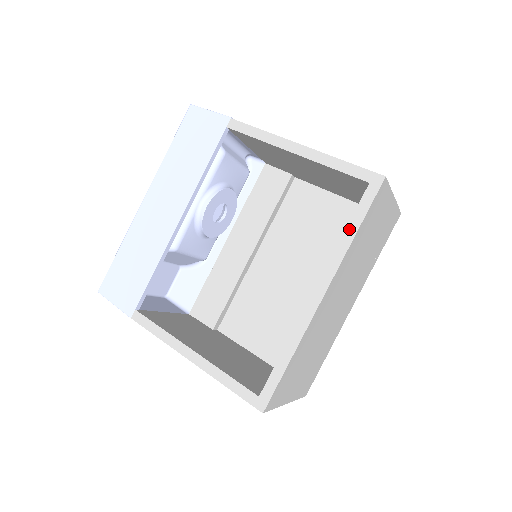
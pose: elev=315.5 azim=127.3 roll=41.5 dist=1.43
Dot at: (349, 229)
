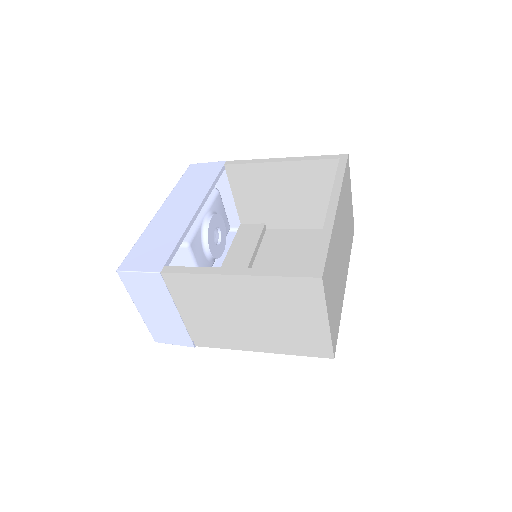
Dot at: (338, 176)
